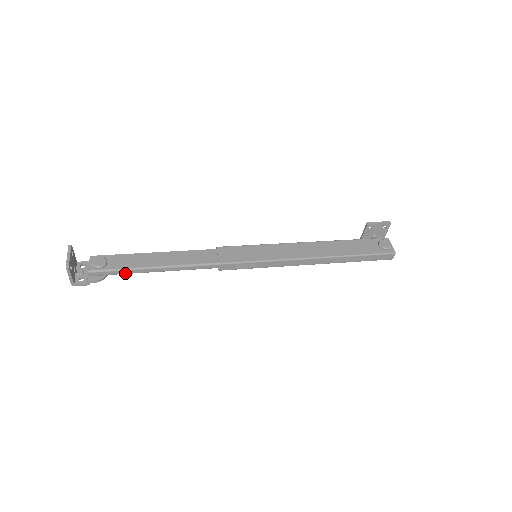
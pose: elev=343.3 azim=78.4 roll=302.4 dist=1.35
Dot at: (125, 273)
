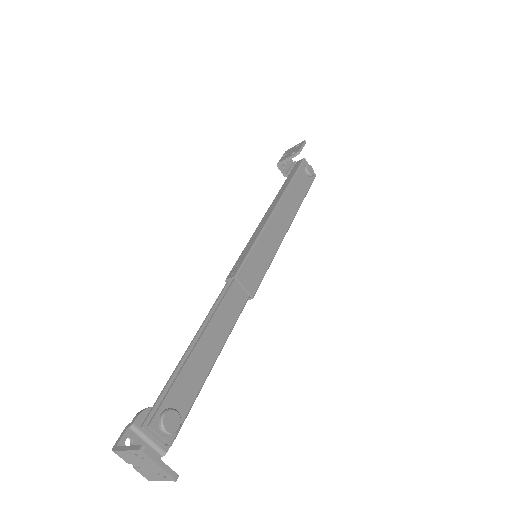
Dot at: (192, 399)
